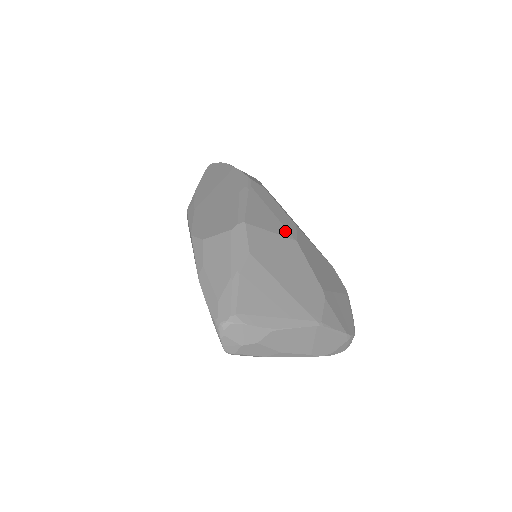
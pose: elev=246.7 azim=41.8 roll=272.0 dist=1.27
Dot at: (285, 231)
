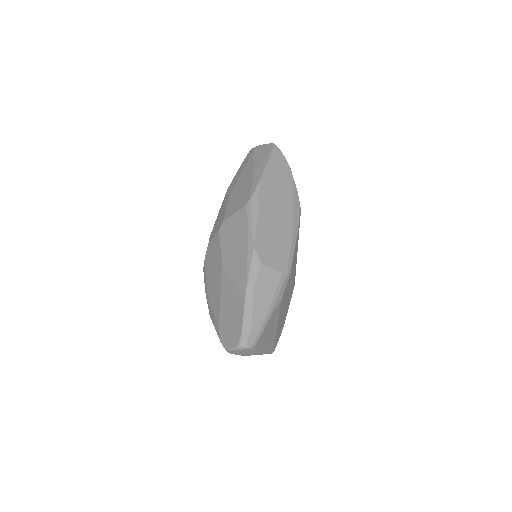
Dot at: occluded
